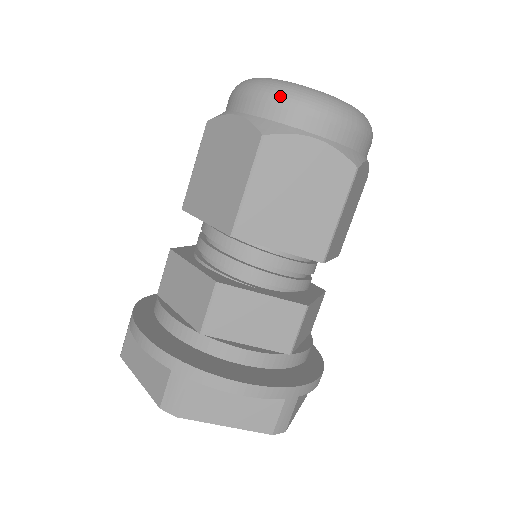
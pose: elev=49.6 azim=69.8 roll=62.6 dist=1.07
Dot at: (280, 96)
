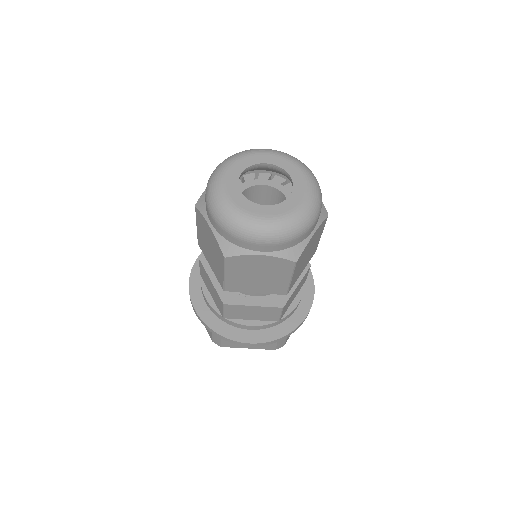
Dot at: (231, 231)
